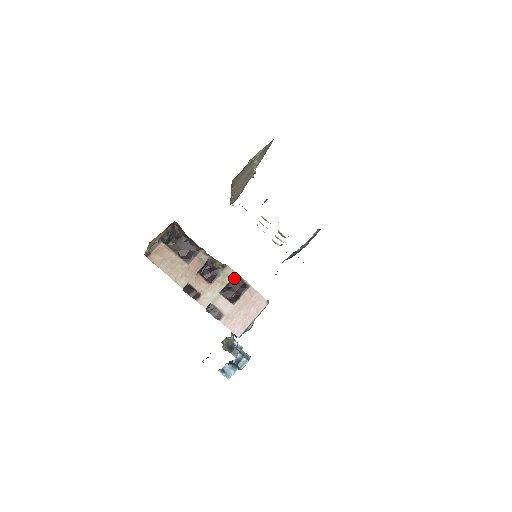
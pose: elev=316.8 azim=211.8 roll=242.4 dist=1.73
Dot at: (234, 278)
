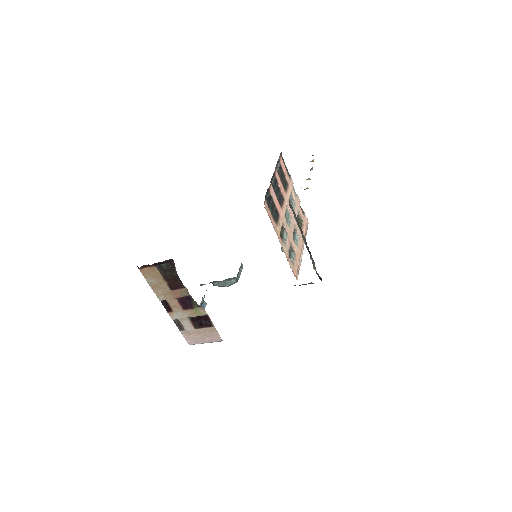
Dot at: (204, 315)
